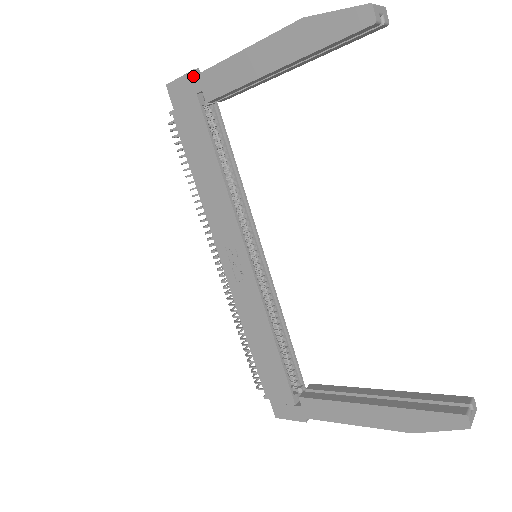
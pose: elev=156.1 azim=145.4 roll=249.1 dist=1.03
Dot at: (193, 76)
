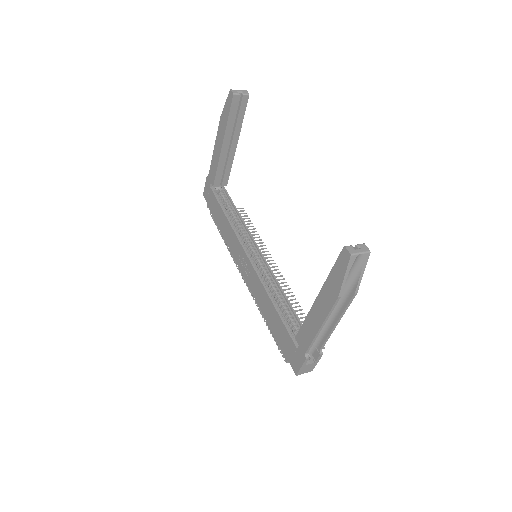
Dot at: (207, 180)
